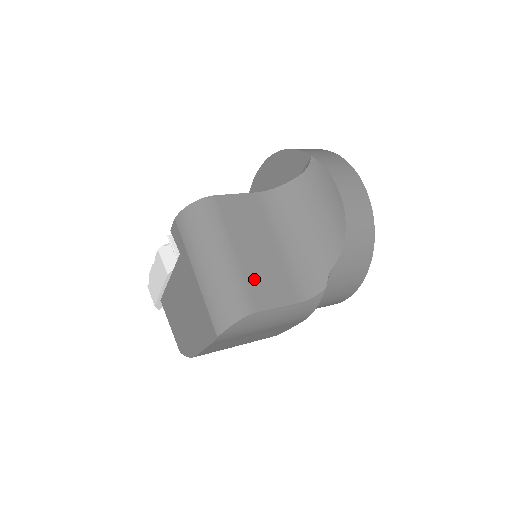
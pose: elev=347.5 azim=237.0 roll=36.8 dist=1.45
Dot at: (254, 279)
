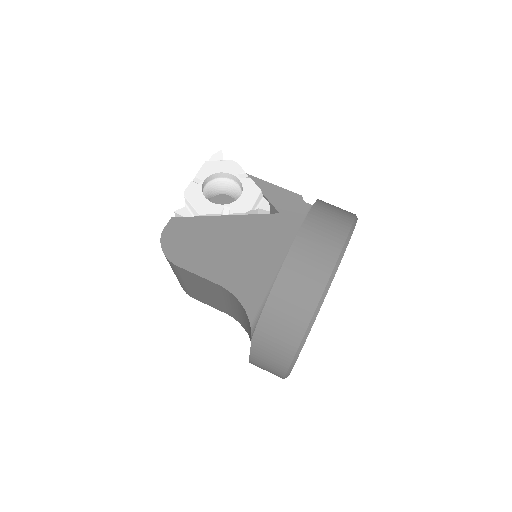
Dot at: (196, 294)
